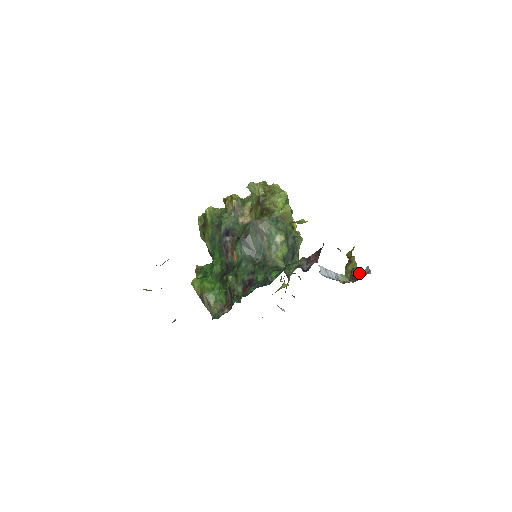
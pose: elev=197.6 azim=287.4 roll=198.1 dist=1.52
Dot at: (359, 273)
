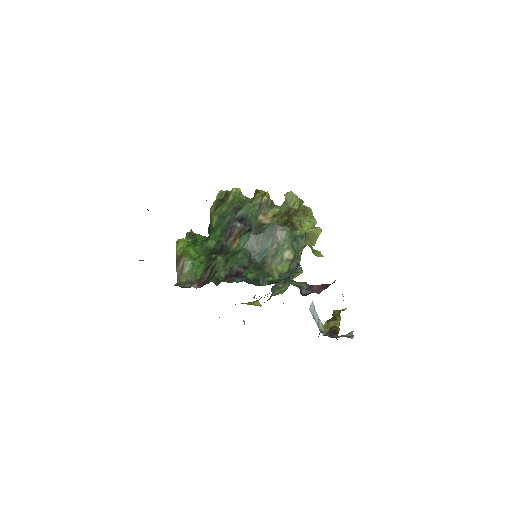
Dot at: (338, 333)
